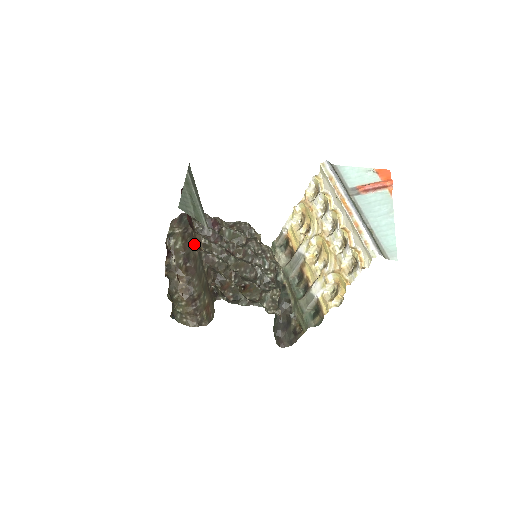
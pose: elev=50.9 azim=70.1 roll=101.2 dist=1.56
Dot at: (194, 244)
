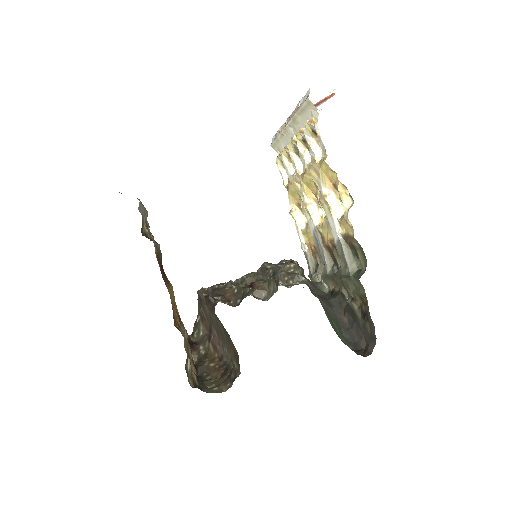
Dot at: occluded
